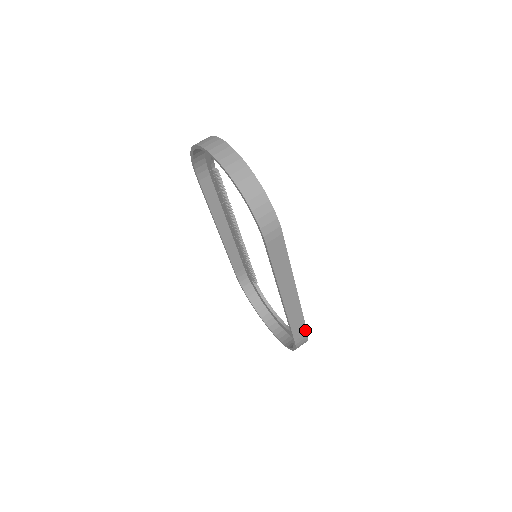
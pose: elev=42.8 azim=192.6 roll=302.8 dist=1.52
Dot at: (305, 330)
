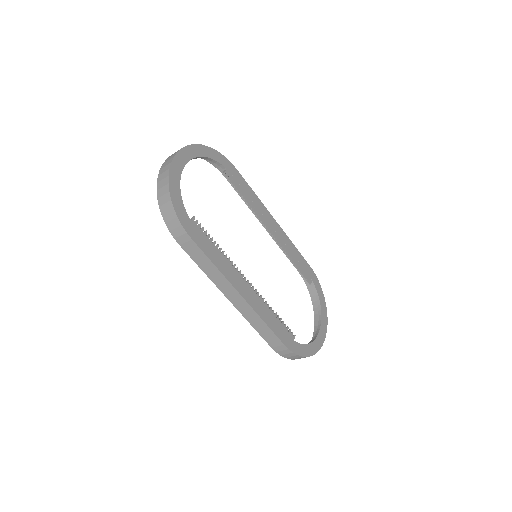
Dot at: (280, 341)
